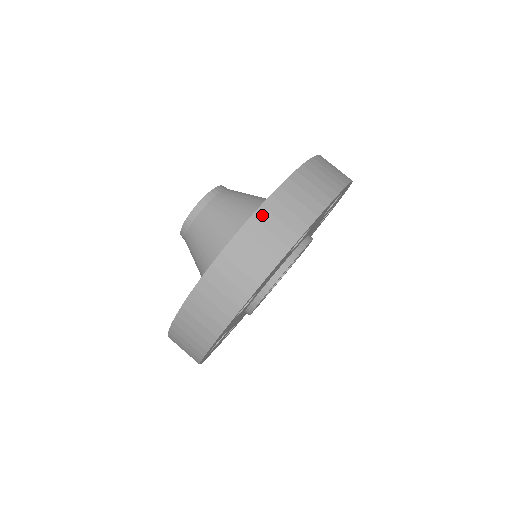
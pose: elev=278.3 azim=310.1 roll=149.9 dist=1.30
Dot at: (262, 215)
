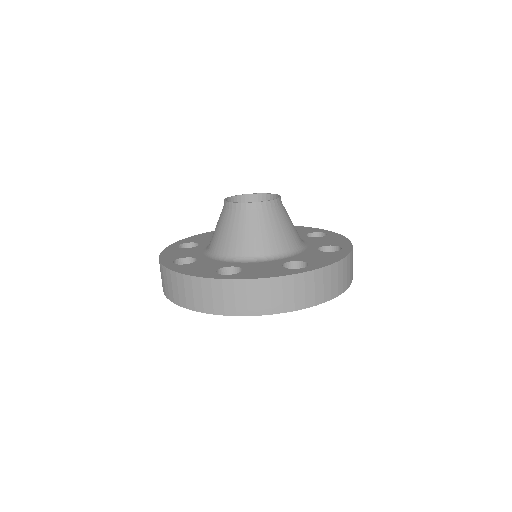
Dot at: (206, 283)
